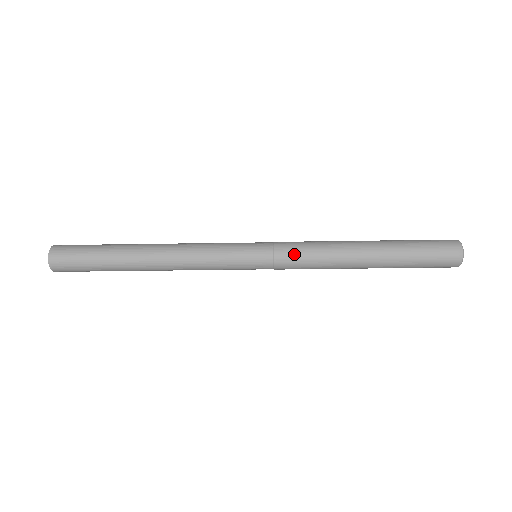
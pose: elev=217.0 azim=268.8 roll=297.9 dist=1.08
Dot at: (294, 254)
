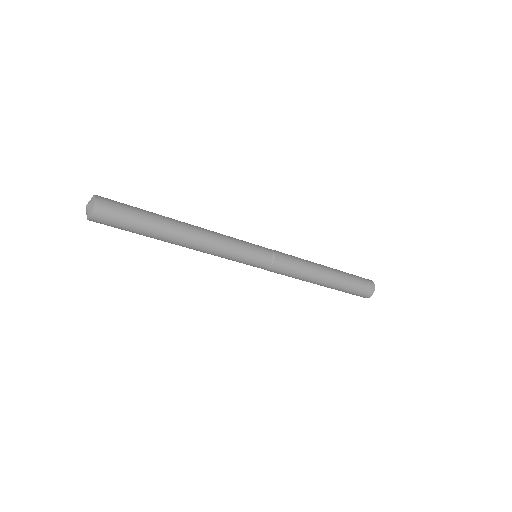
Dot at: (283, 270)
